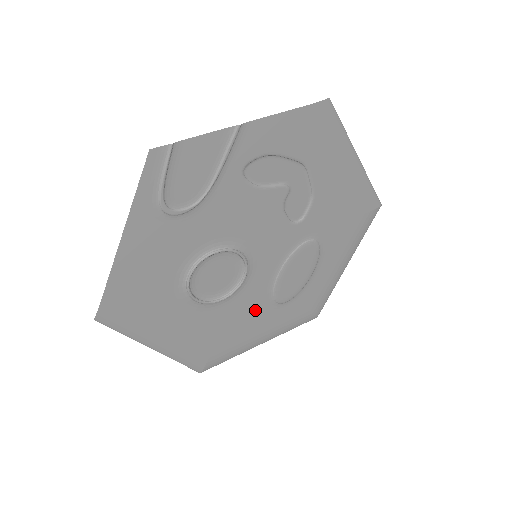
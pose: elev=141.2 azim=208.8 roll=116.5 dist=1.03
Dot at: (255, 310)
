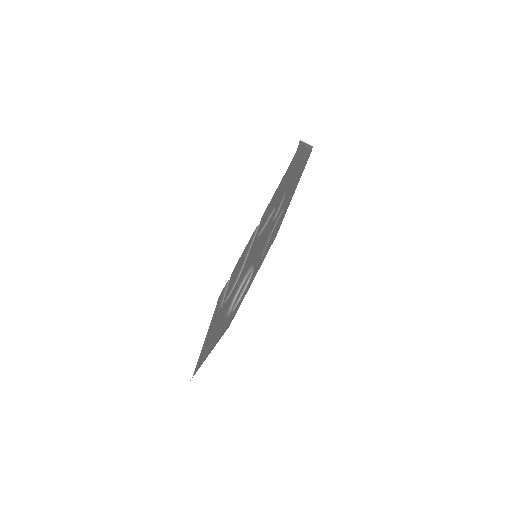
Dot at: (253, 275)
